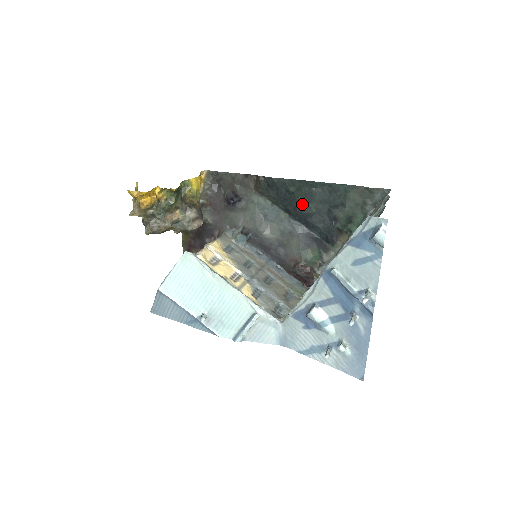
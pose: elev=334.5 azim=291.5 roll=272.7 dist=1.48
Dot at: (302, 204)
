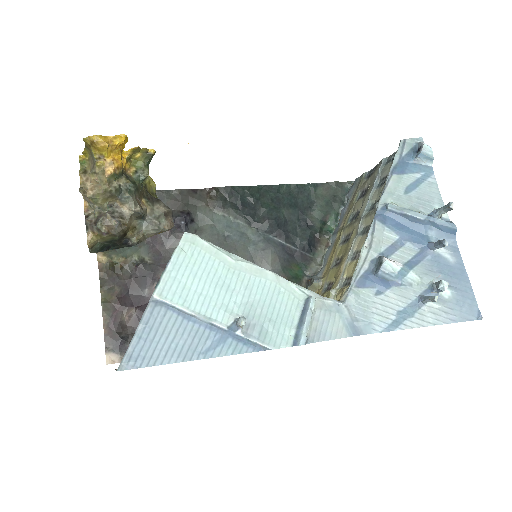
Dot at: (271, 211)
